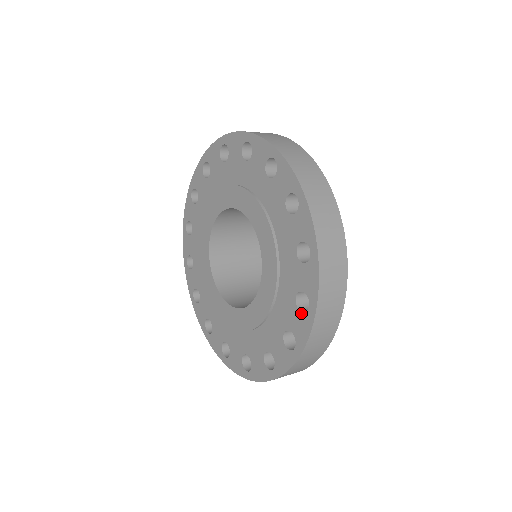
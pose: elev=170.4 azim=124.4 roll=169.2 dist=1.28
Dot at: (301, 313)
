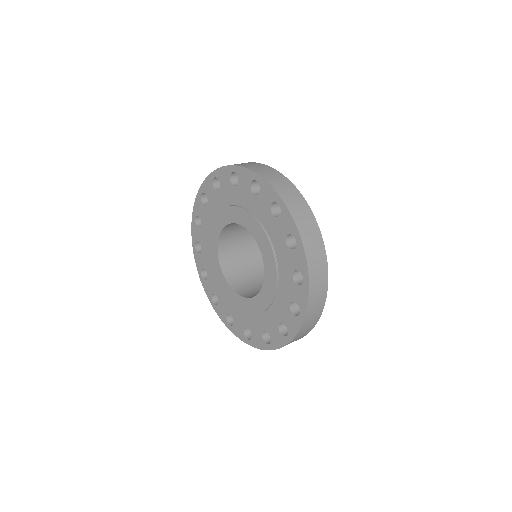
Dot at: (294, 250)
